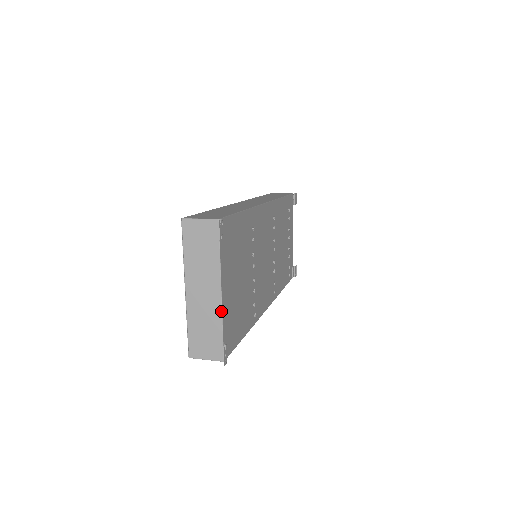
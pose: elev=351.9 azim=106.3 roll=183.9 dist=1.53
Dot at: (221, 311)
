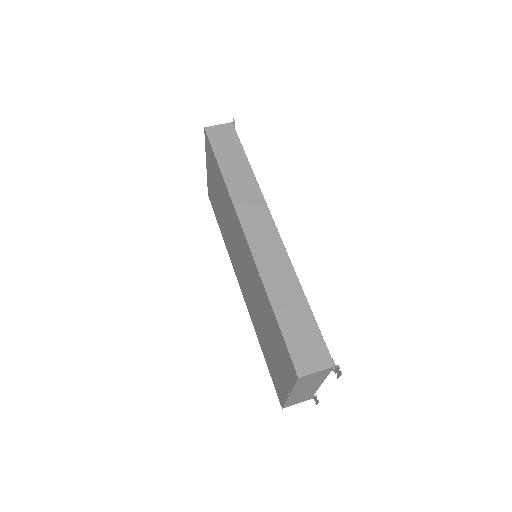
Dot at: occluded
